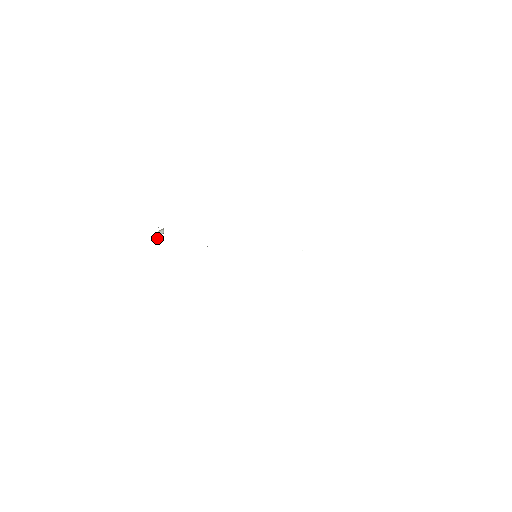
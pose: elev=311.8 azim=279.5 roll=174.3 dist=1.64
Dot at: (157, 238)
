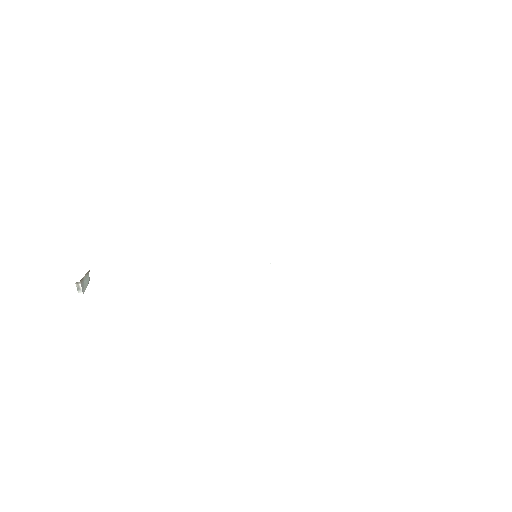
Dot at: (82, 290)
